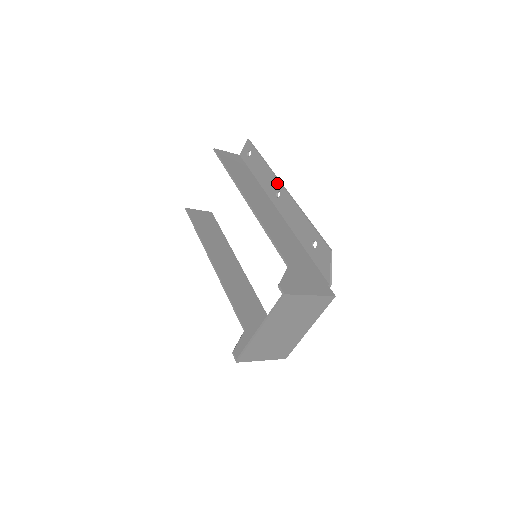
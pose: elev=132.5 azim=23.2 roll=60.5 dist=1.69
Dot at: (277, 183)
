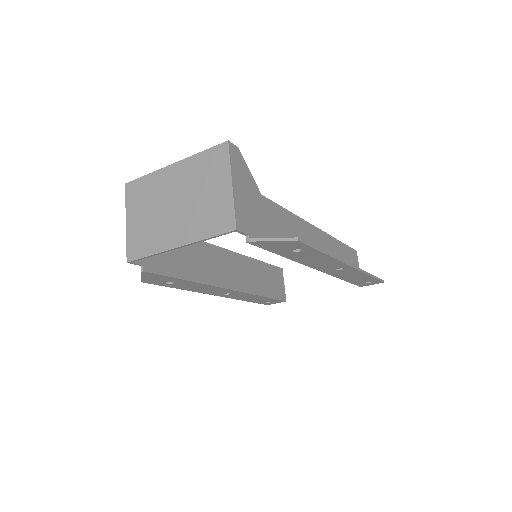
Dot at: occluded
